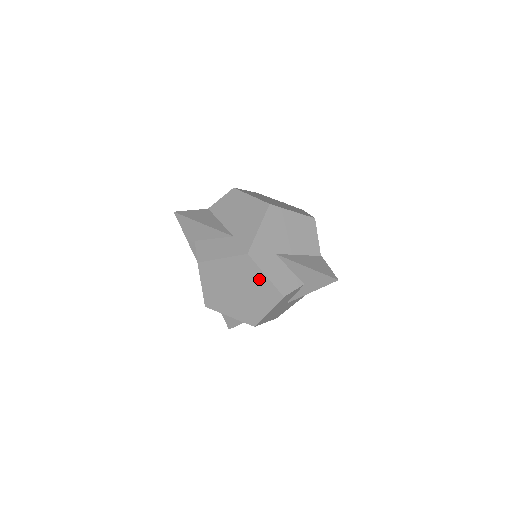
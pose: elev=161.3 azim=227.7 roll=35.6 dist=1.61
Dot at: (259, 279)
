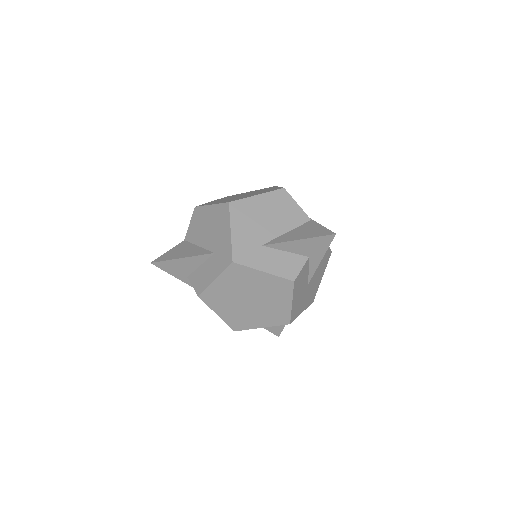
Dot at: (260, 279)
